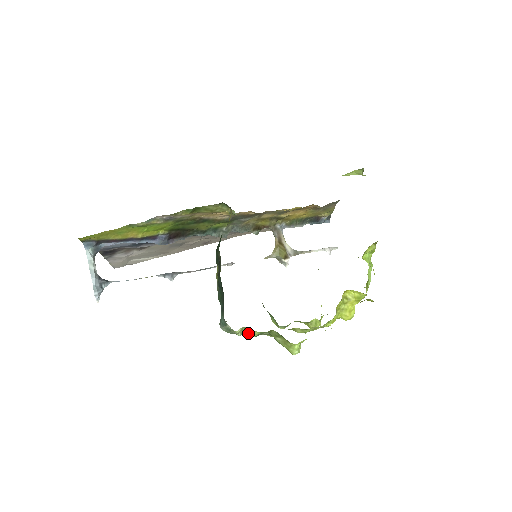
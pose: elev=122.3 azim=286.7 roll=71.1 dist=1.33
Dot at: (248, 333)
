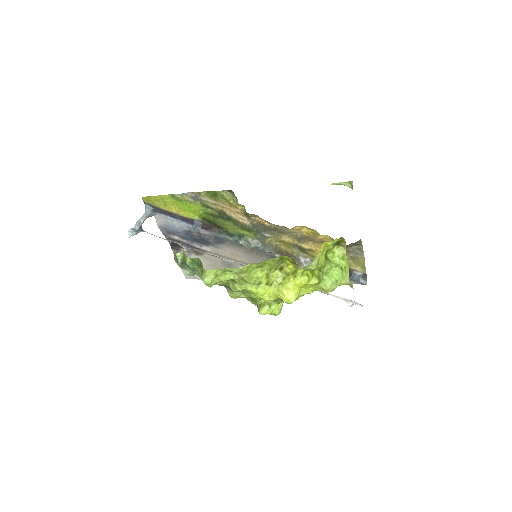
Dot at: (185, 260)
